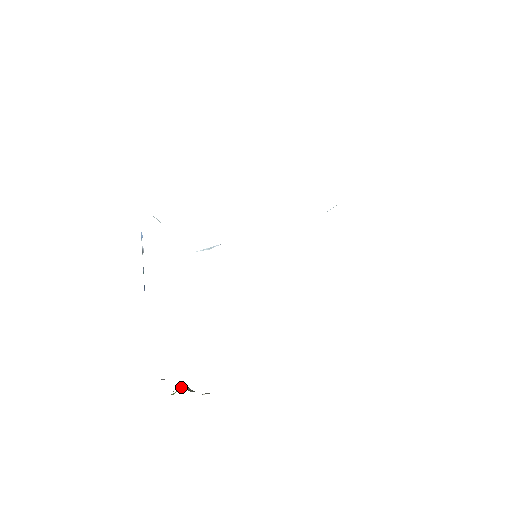
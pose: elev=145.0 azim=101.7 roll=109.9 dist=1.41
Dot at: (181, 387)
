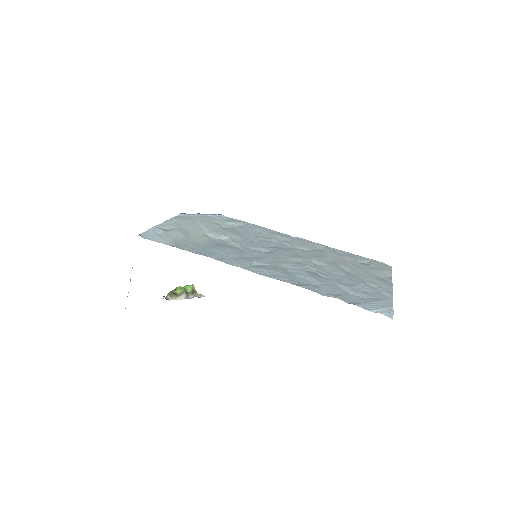
Dot at: (183, 292)
